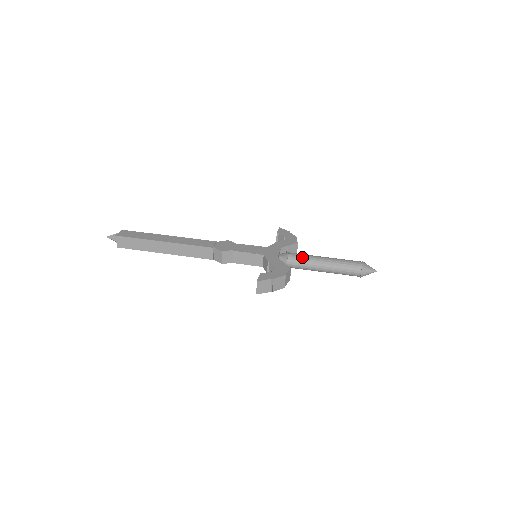
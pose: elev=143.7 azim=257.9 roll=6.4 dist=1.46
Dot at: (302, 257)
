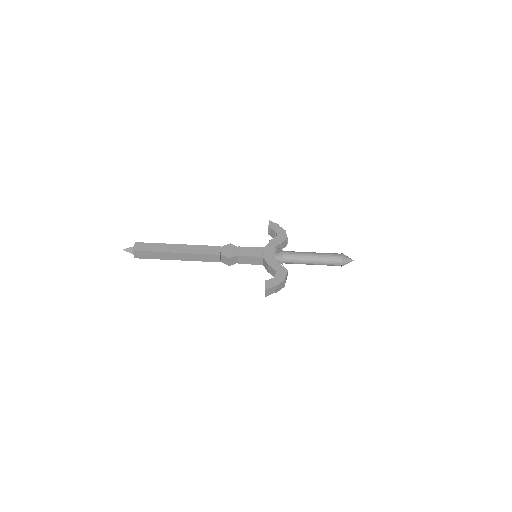
Dot at: (294, 256)
